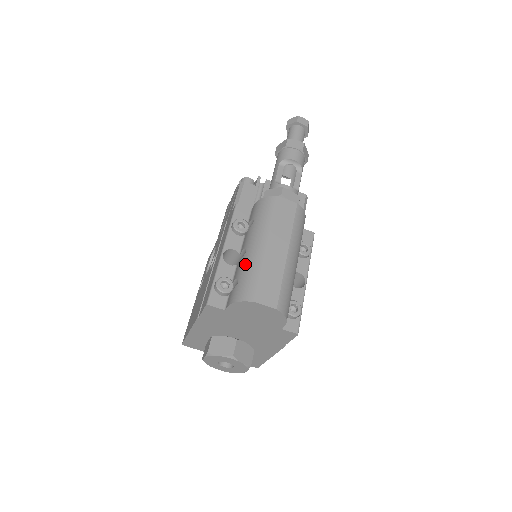
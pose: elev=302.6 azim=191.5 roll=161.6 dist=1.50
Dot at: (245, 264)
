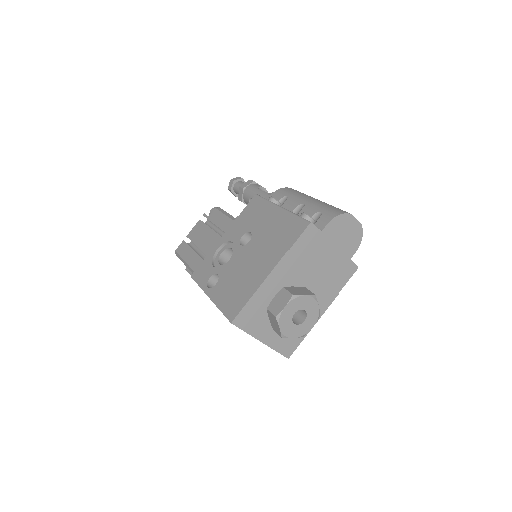
Dot at: (315, 205)
